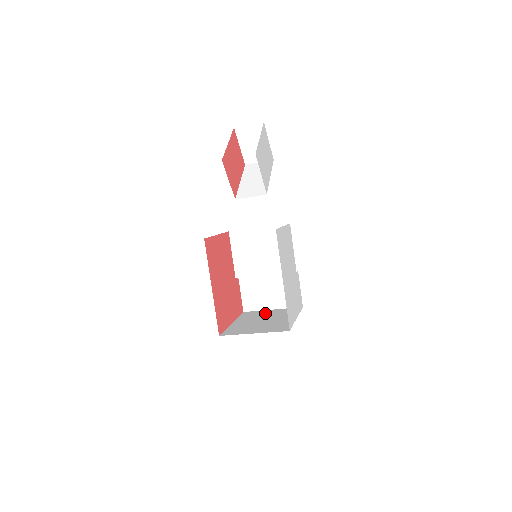
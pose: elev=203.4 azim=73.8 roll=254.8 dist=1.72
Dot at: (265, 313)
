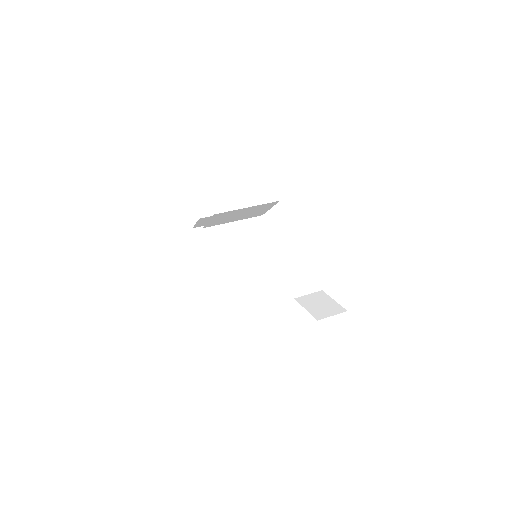
Dot at: (220, 236)
